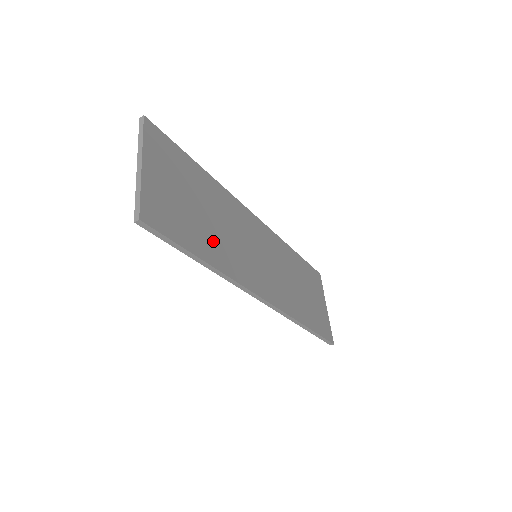
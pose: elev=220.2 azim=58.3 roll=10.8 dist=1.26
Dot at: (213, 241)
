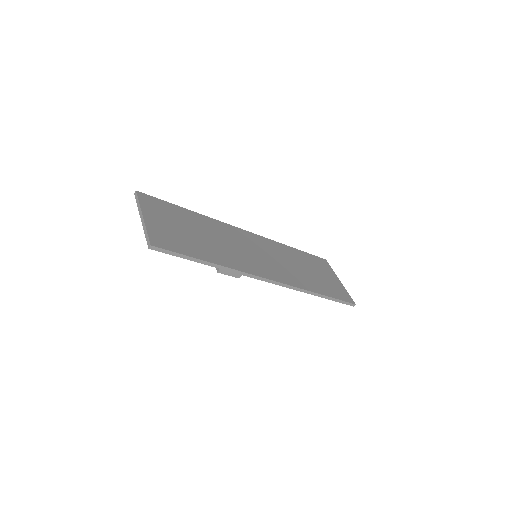
Dot at: (212, 250)
